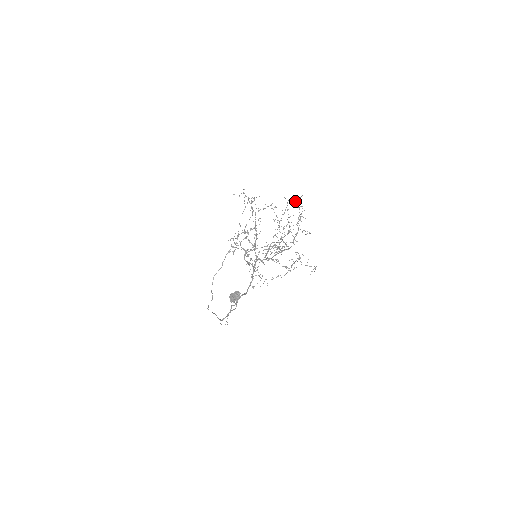
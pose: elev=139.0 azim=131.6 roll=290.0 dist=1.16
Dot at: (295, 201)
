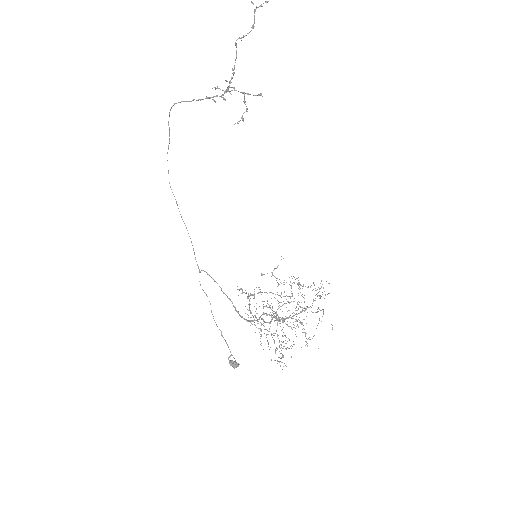
Dot at: occluded
